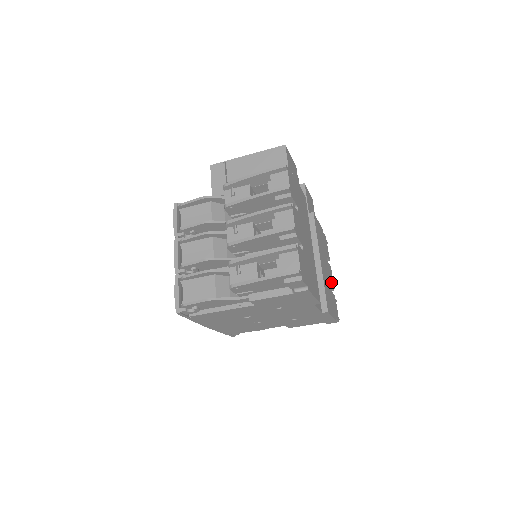
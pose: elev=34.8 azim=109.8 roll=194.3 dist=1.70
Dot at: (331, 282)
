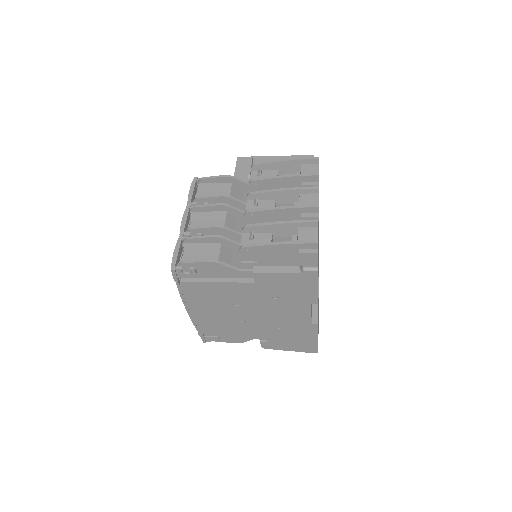
Dot at: occluded
